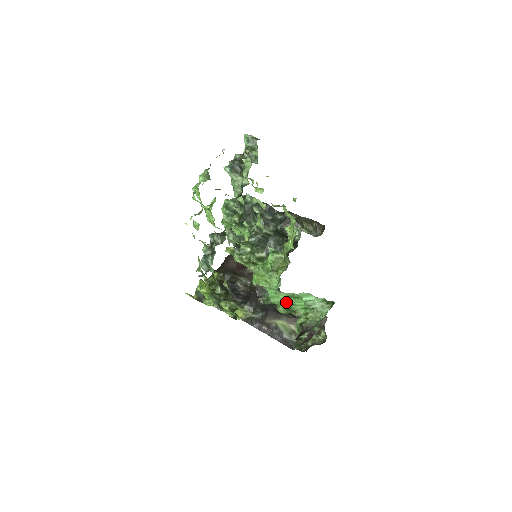
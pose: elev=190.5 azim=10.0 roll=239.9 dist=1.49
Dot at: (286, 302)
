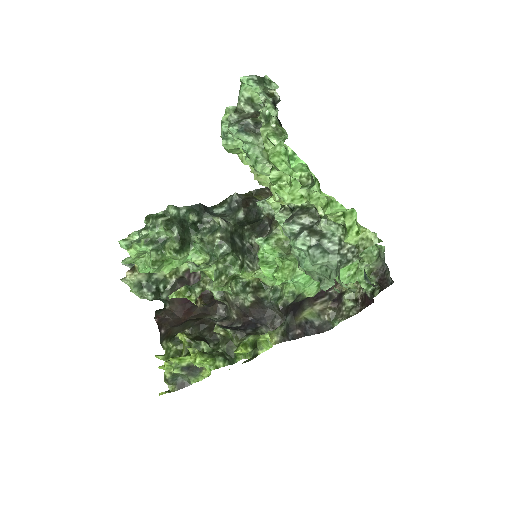
Dot at: occluded
